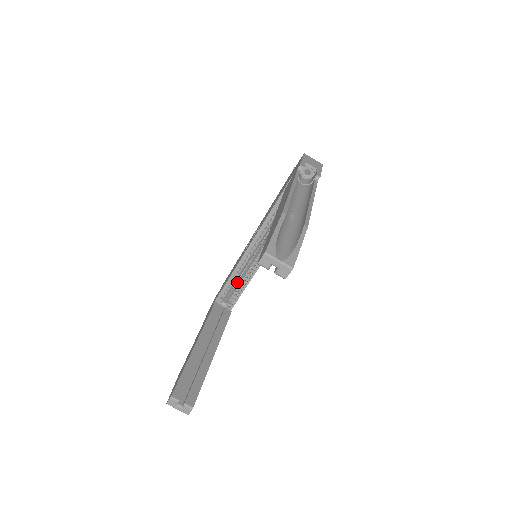
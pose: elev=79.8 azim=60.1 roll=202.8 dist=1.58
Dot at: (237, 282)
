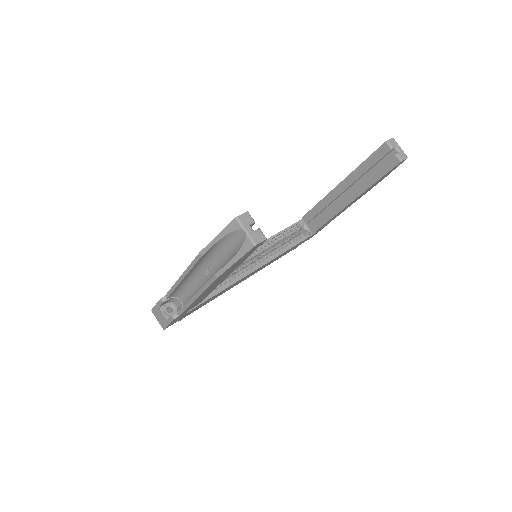
Dot at: occluded
